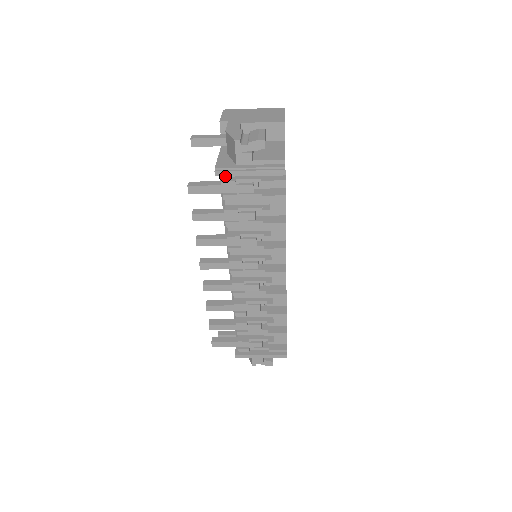
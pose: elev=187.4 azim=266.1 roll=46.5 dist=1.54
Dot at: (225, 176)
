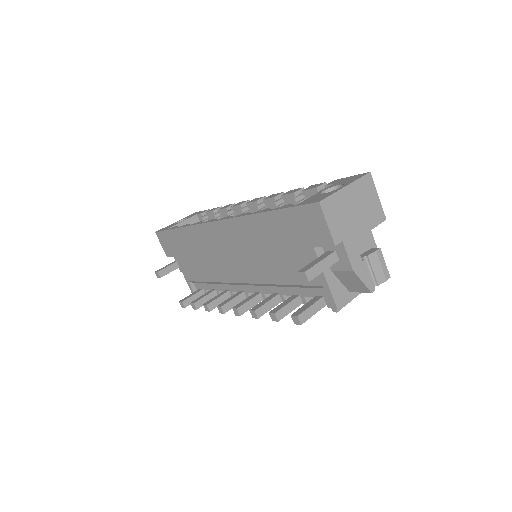
Dot at: occluded
